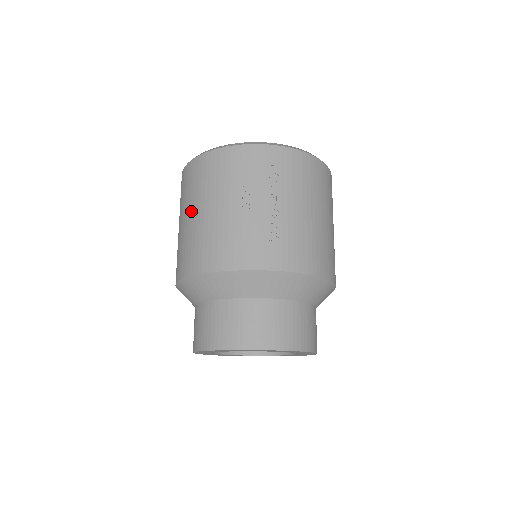
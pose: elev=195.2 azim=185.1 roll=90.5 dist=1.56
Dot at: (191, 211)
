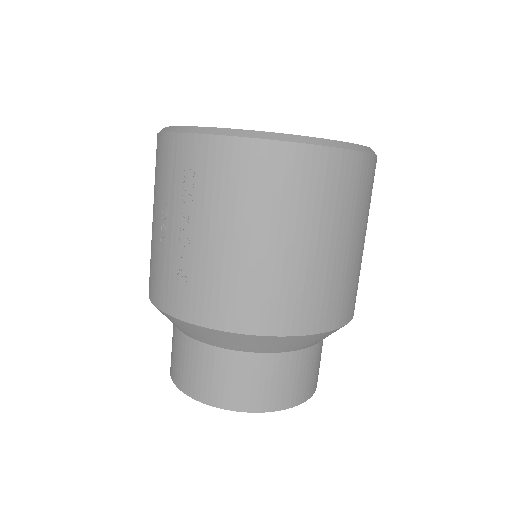
Dot at: occluded
